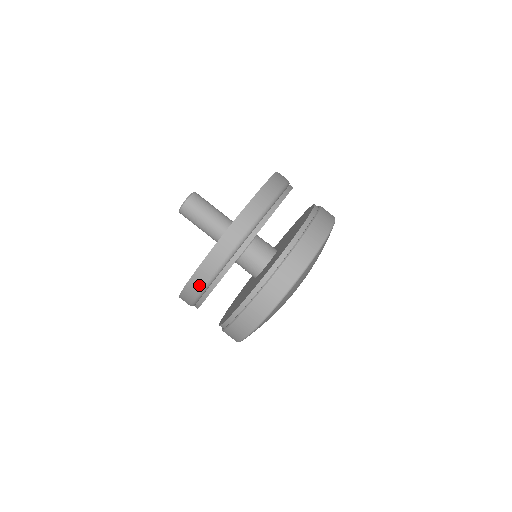
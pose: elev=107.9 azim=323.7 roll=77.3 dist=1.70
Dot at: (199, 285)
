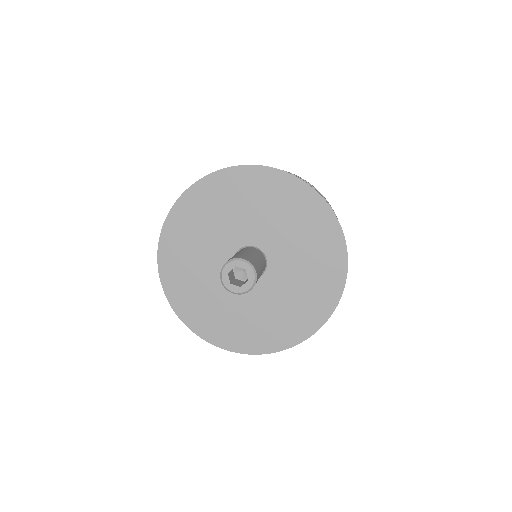
Dot at: occluded
